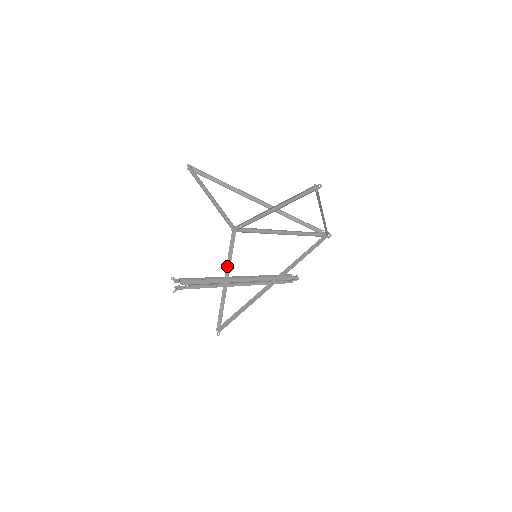
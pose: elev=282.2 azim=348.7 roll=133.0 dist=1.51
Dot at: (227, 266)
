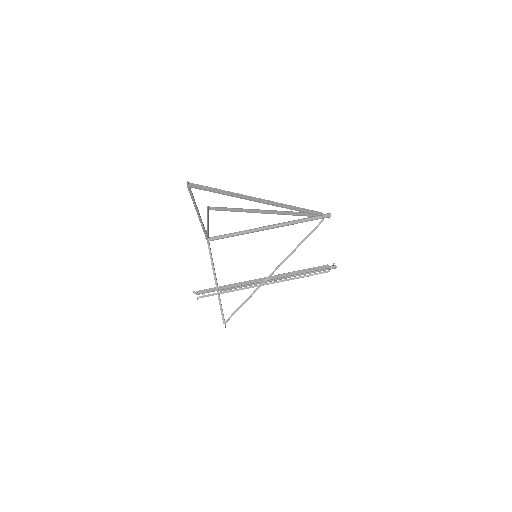
Dot at: (214, 269)
